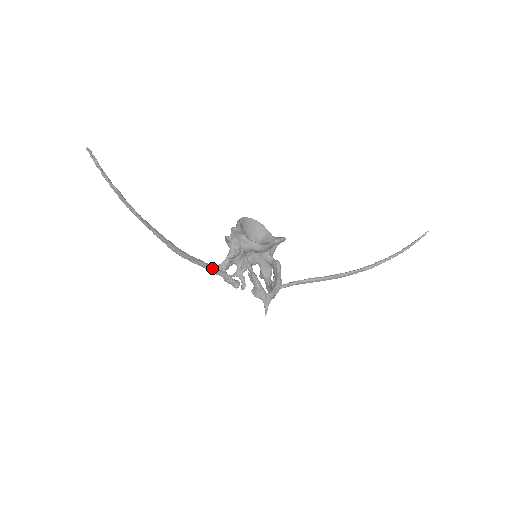
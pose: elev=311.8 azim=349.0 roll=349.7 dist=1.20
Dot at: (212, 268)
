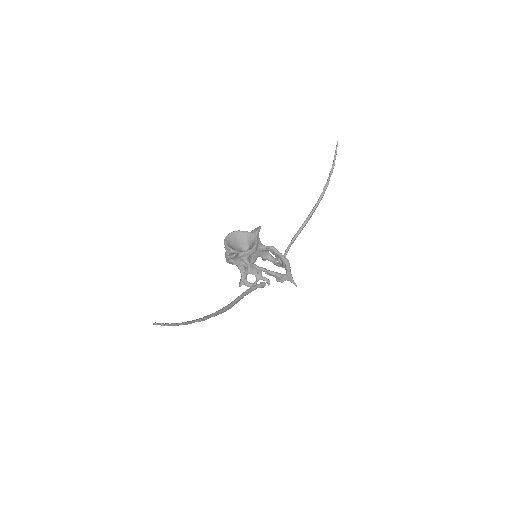
Dot at: (246, 293)
